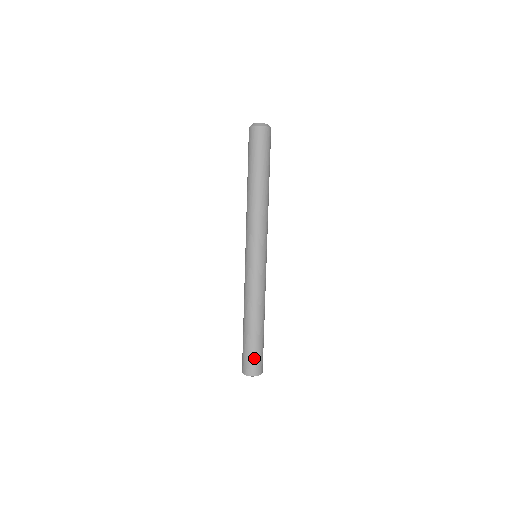
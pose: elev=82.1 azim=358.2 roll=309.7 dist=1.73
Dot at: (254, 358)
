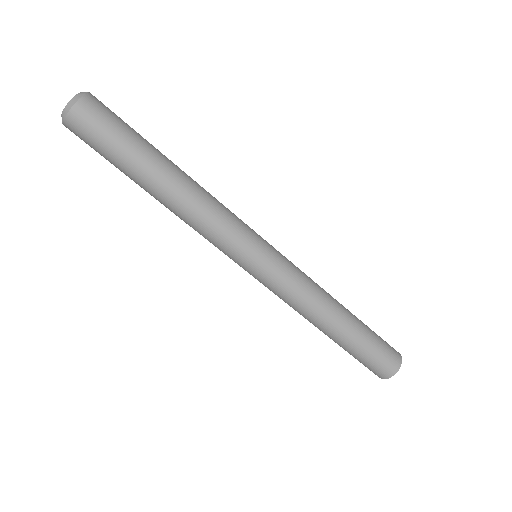
Dot at: (382, 348)
